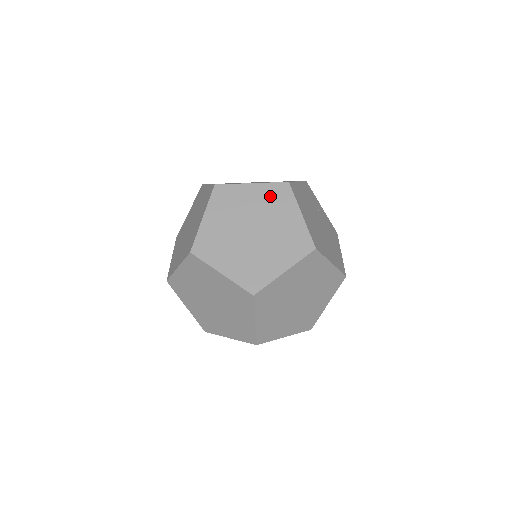
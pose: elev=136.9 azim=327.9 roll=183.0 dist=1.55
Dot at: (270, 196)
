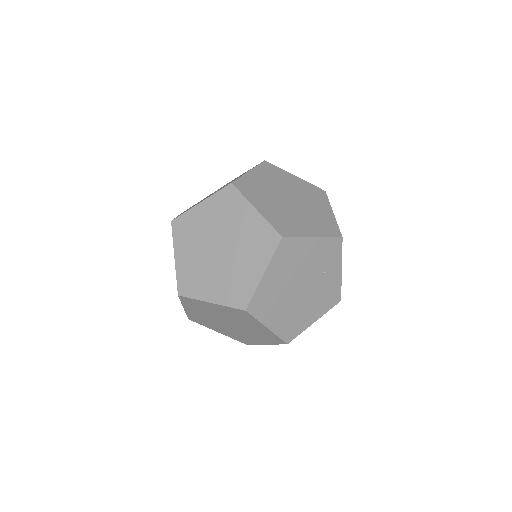
Dot at: (258, 234)
